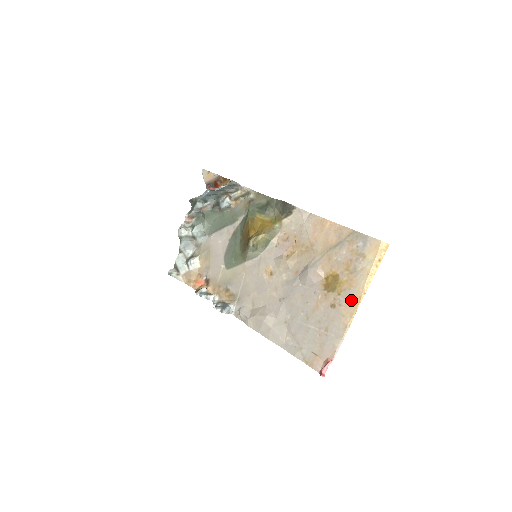
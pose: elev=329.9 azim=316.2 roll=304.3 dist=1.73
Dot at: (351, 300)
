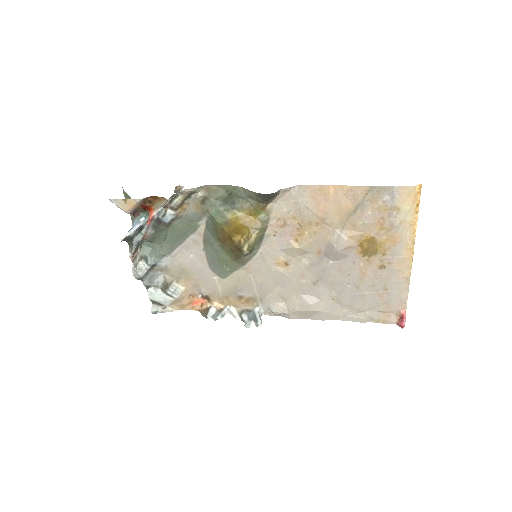
Dot at: (402, 255)
